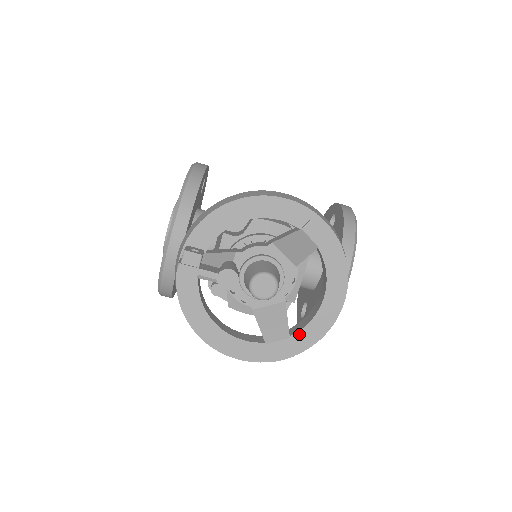
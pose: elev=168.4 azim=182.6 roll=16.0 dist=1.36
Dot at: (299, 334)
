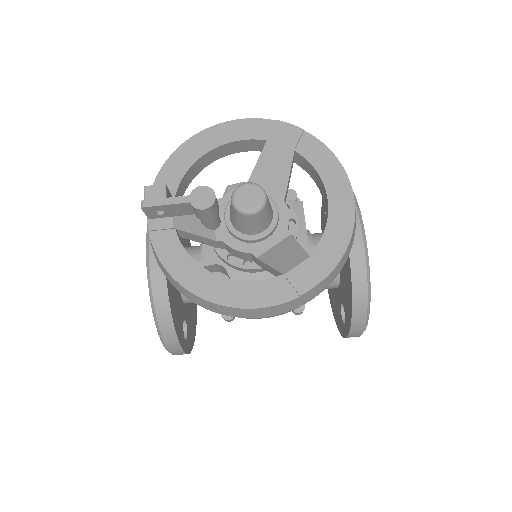
Dot at: (319, 249)
